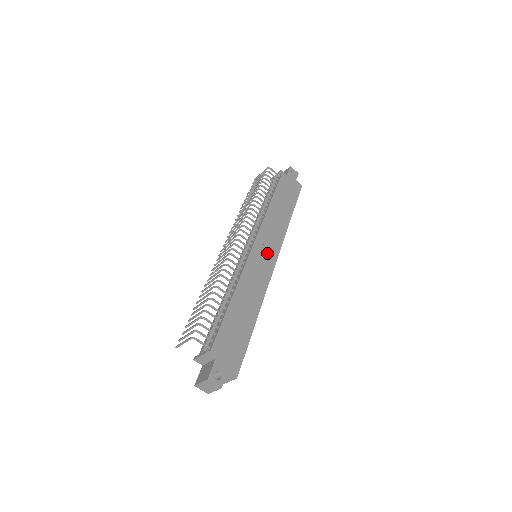
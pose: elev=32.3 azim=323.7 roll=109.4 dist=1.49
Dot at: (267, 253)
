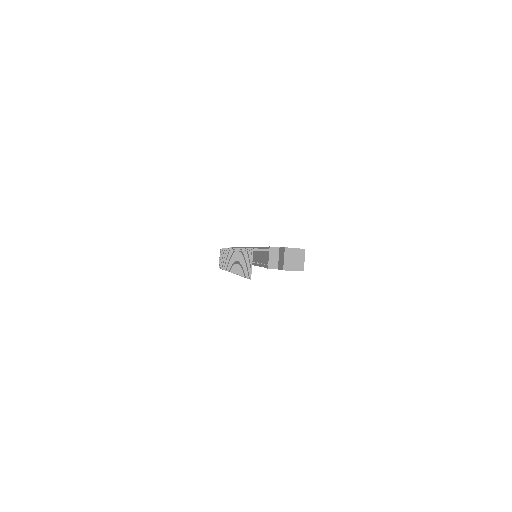
Dot at: occluded
